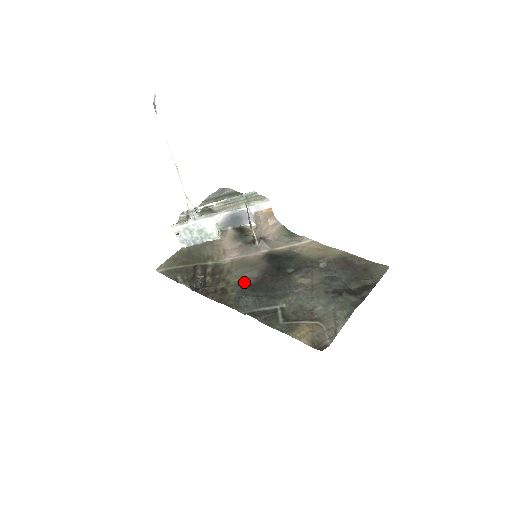
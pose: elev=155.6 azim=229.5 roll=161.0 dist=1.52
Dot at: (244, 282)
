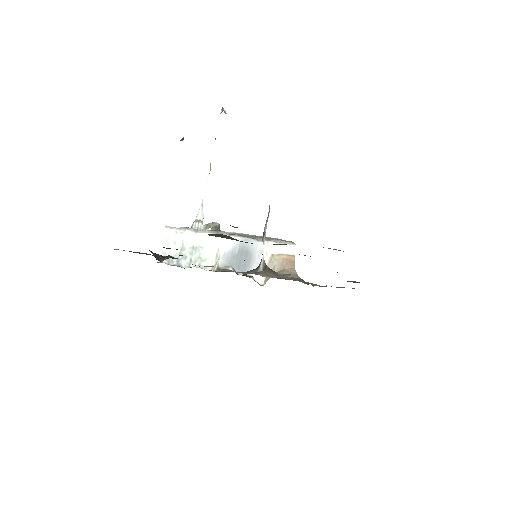
Dot at: occluded
